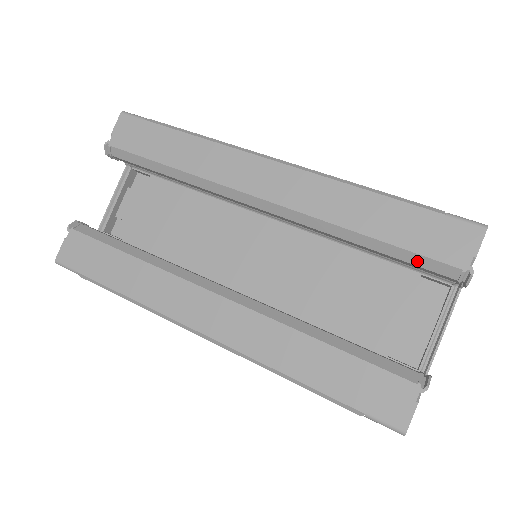
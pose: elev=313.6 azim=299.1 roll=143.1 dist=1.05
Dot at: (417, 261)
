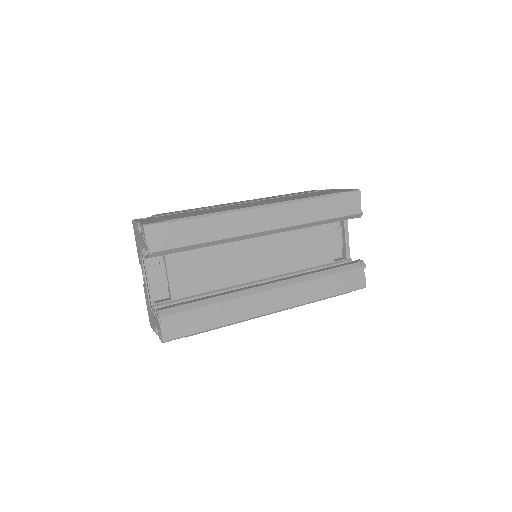
Dot at: (342, 219)
